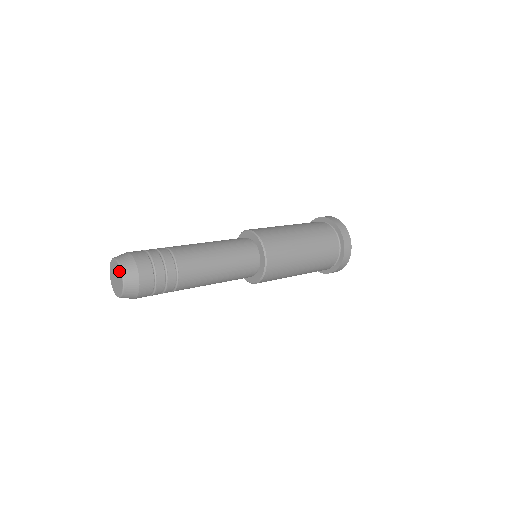
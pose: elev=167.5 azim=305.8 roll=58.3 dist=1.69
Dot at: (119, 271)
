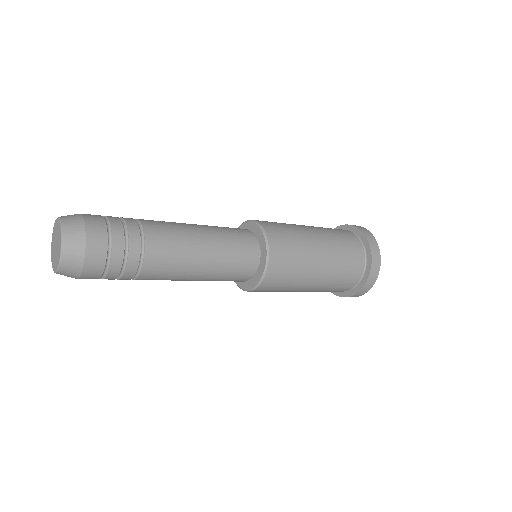
Dot at: (59, 244)
